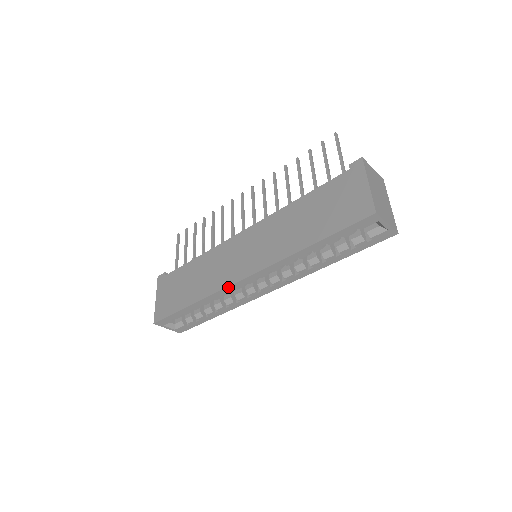
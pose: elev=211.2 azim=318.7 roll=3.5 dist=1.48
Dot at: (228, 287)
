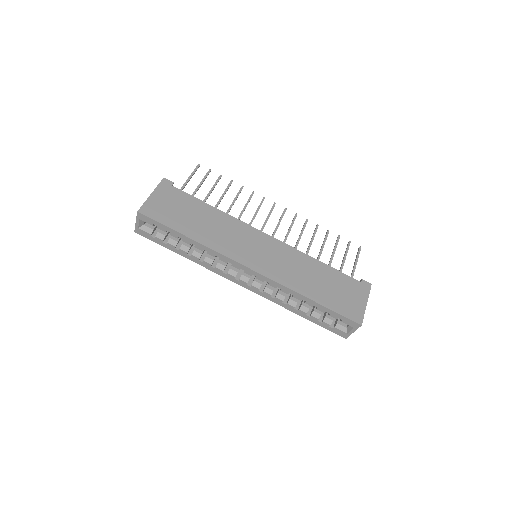
Dot at: (231, 259)
